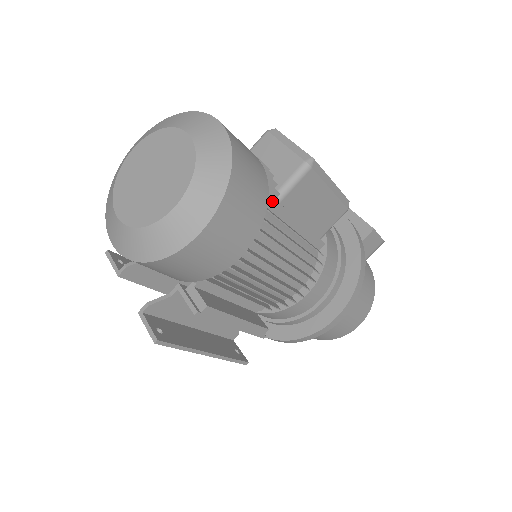
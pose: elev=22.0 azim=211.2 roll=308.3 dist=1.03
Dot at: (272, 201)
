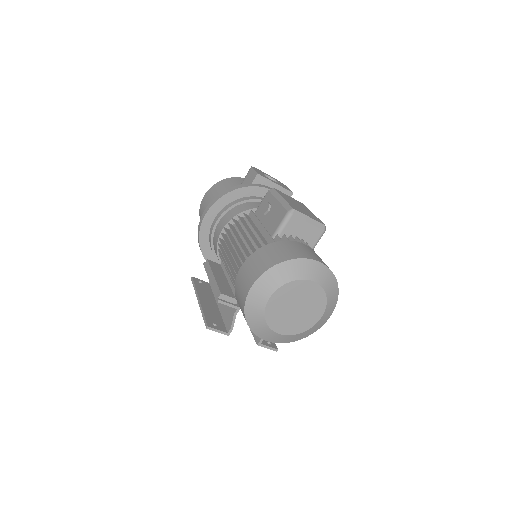
Dot at: occluded
